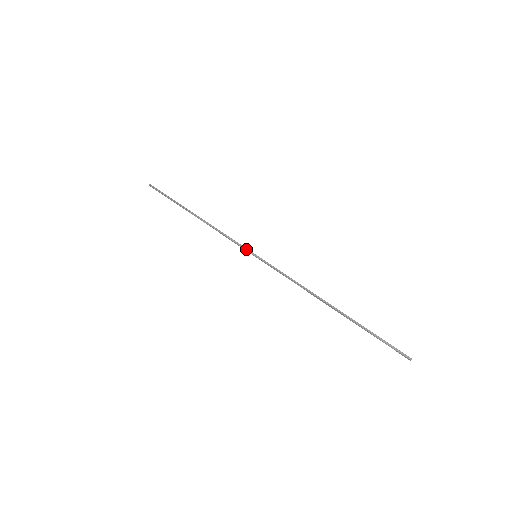
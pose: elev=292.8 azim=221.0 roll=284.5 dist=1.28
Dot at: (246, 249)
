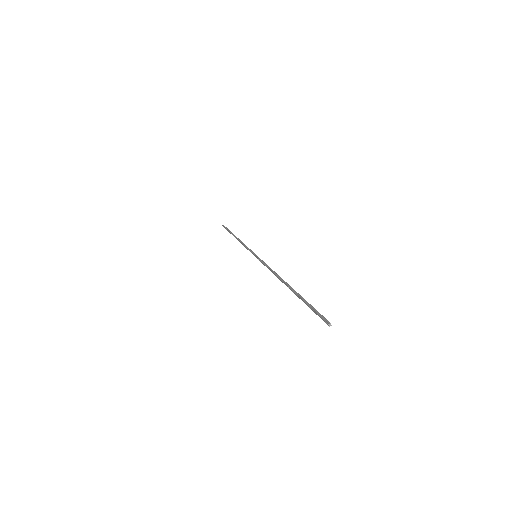
Dot at: (252, 252)
